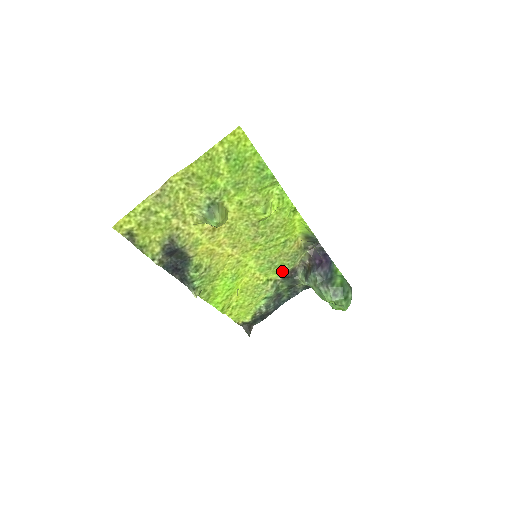
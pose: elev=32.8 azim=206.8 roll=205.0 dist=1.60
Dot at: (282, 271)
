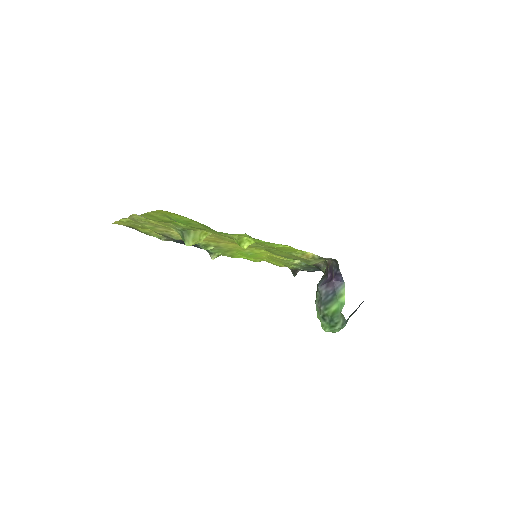
Dot at: occluded
